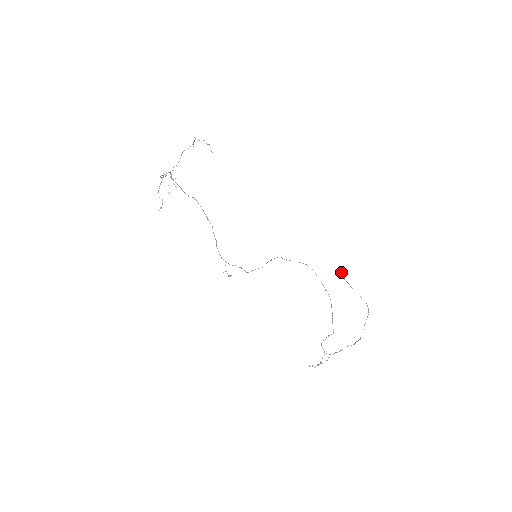
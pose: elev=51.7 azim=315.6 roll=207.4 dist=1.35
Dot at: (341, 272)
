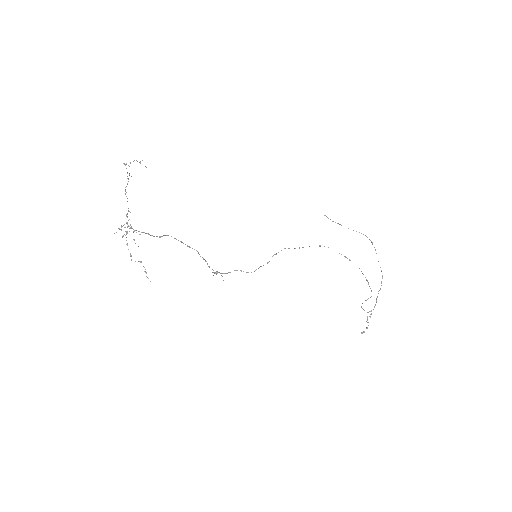
Dot at: (325, 215)
